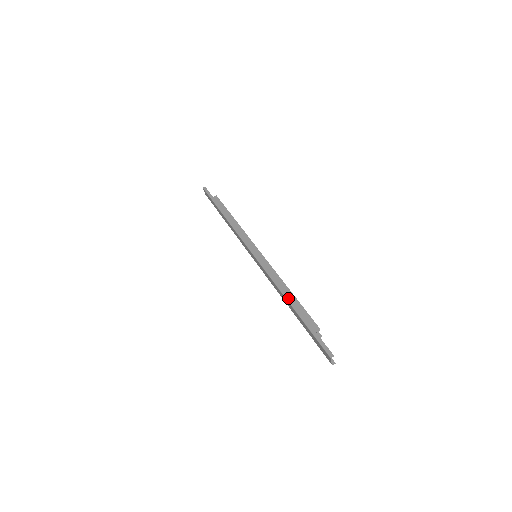
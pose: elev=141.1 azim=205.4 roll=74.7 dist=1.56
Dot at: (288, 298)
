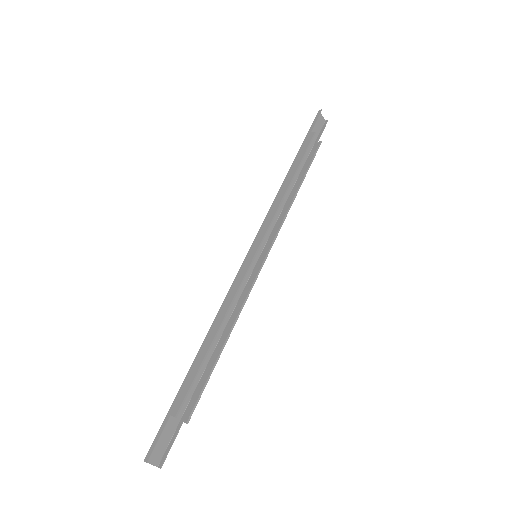
Dot at: (202, 345)
